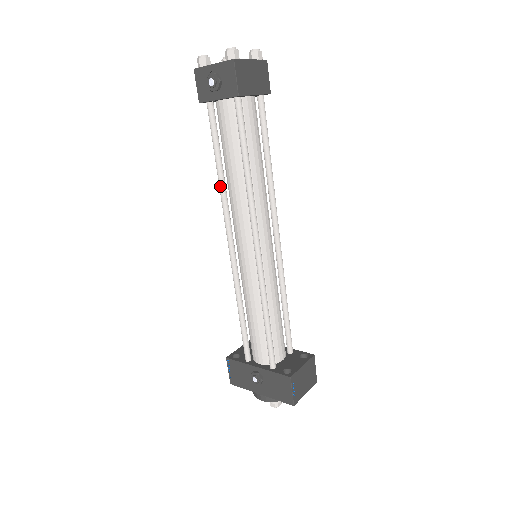
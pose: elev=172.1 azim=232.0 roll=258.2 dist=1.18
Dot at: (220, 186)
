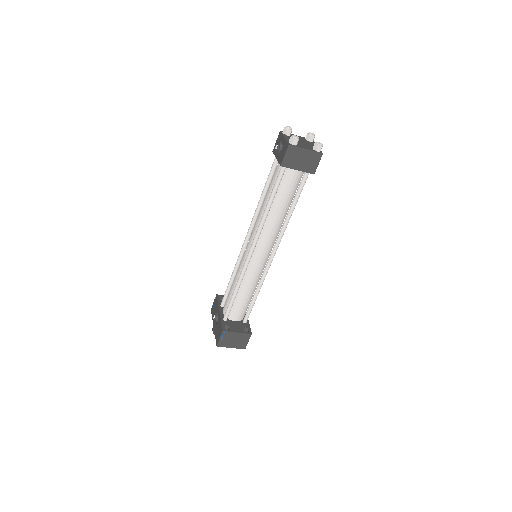
Dot at: (258, 204)
